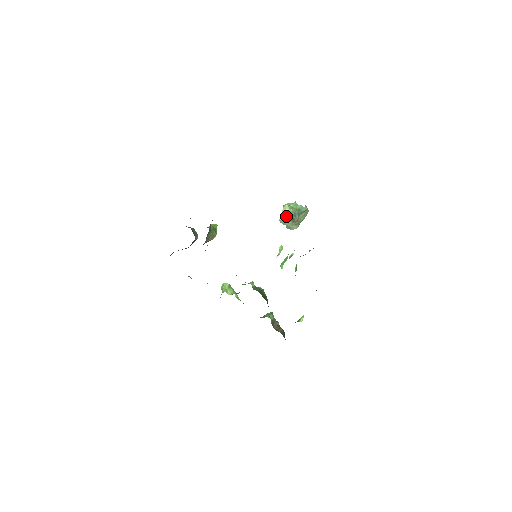
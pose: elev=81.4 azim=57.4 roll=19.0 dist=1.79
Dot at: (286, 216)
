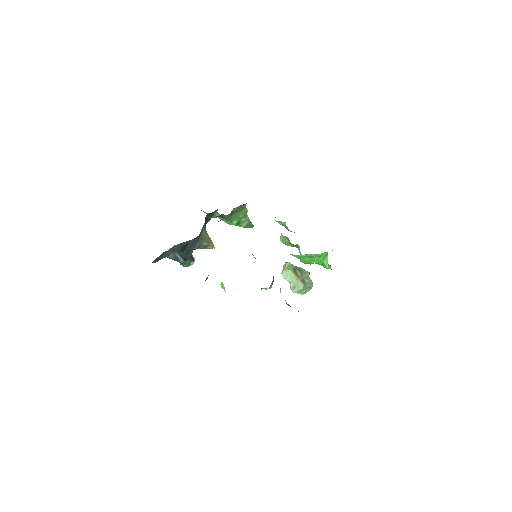
Dot at: (287, 267)
